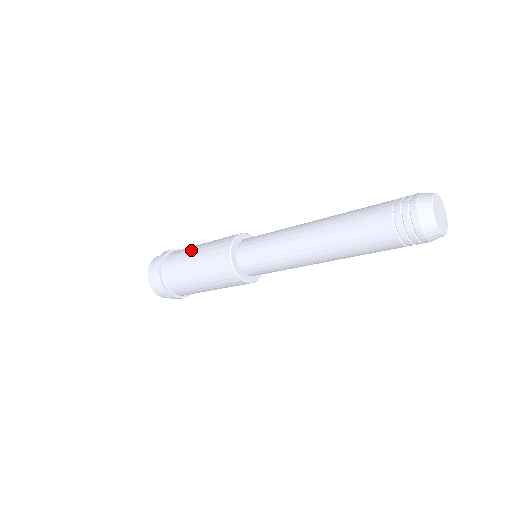
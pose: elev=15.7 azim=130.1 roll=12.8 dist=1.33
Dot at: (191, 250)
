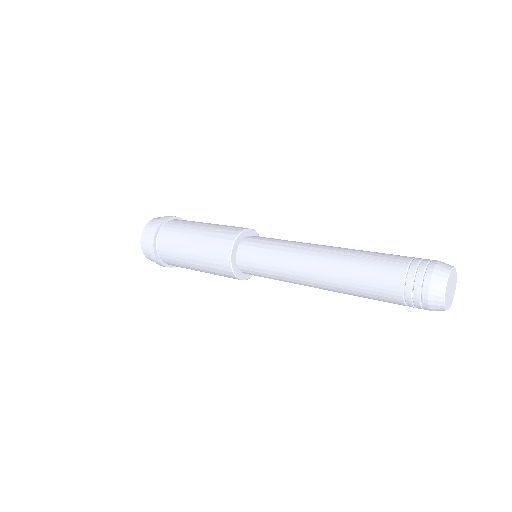
Dot at: (201, 222)
